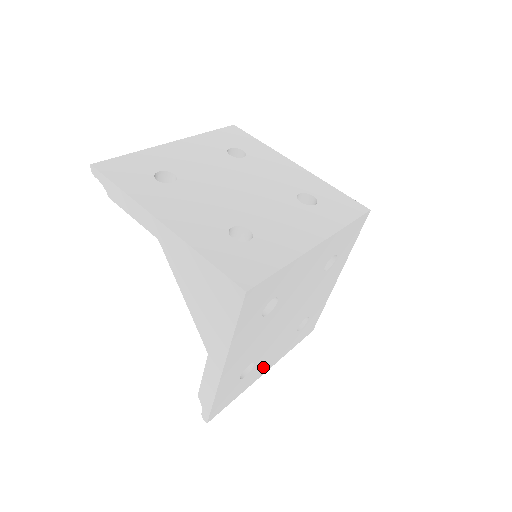
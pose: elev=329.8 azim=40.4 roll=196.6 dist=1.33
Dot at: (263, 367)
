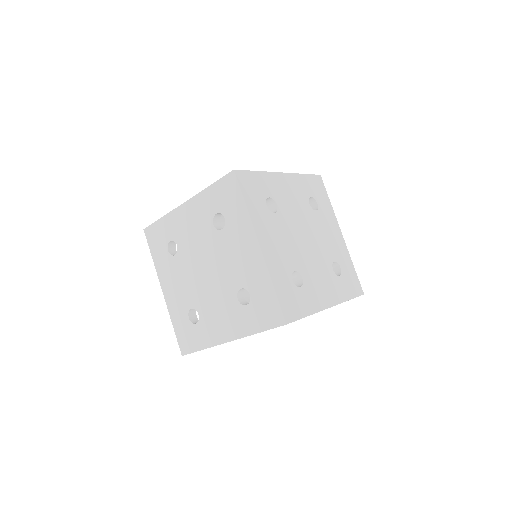
Dot at: (338, 243)
